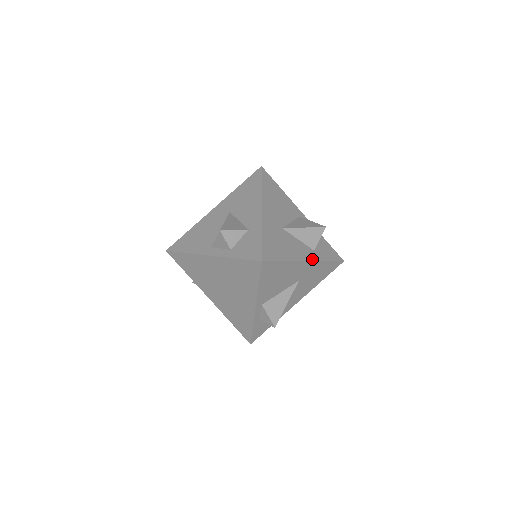
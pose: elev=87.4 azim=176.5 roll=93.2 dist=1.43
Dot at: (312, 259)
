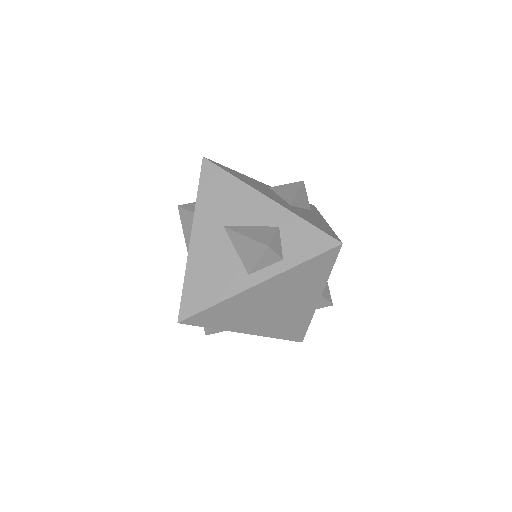
Dot at: (322, 218)
